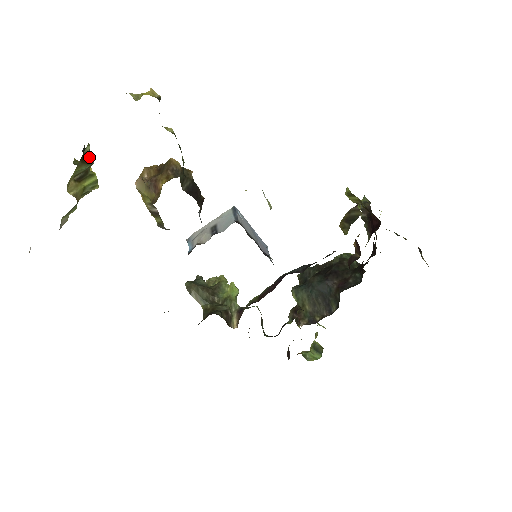
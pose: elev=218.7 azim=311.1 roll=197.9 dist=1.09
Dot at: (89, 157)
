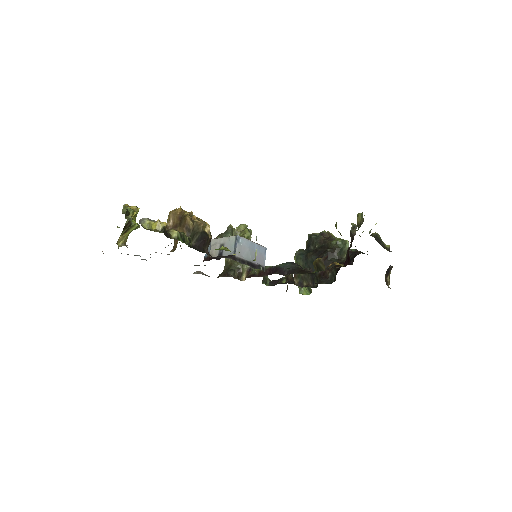
Dot at: (129, 224)
